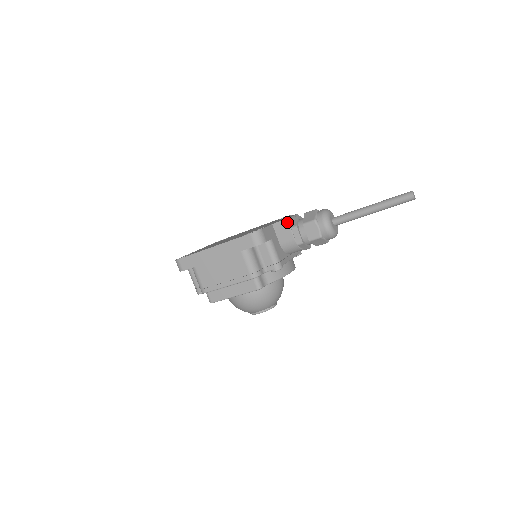
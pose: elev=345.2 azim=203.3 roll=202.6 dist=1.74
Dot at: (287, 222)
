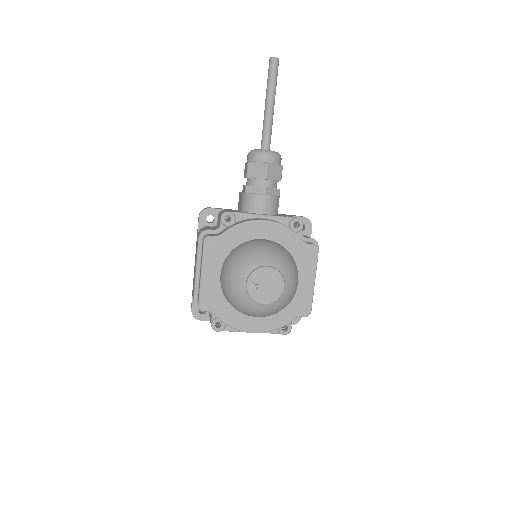
Dot at: occluded
